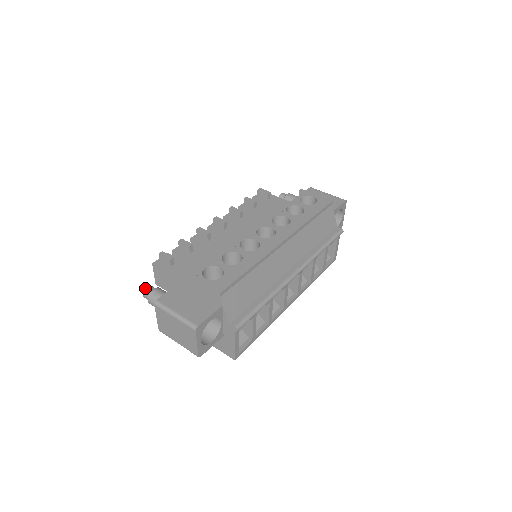
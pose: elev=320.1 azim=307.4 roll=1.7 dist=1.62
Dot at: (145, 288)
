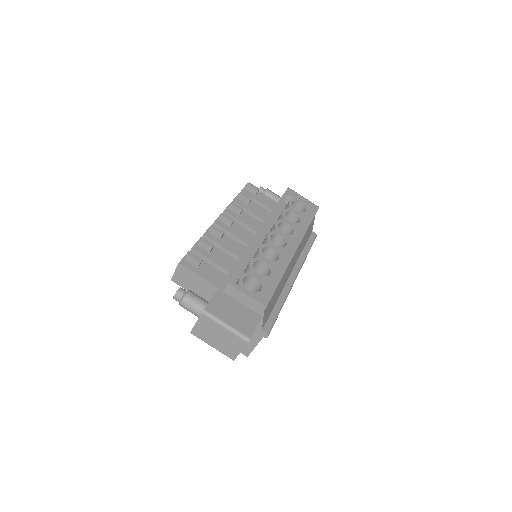
Dot at: (177, 290)
